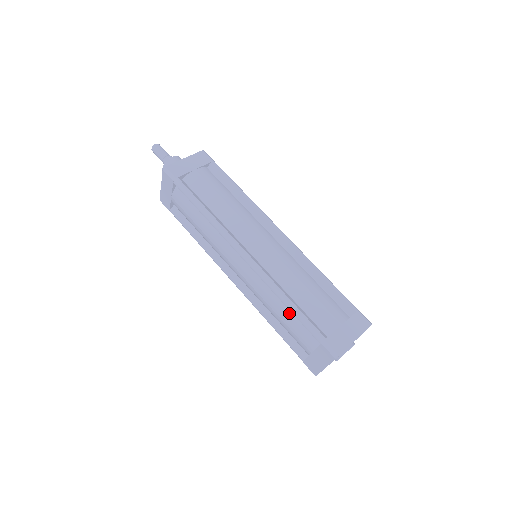
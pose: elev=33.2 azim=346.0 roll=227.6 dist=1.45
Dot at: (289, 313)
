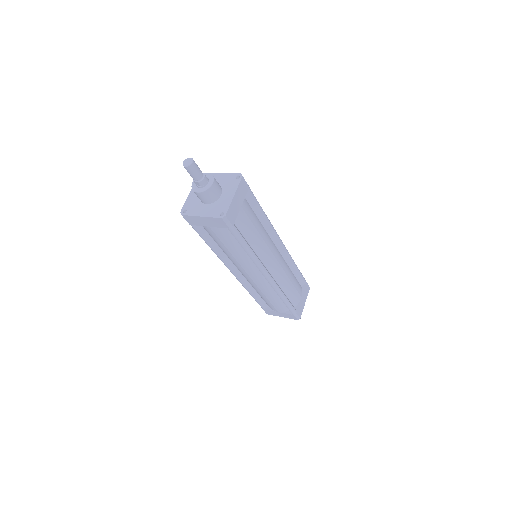
Dot at: (278, 299)
